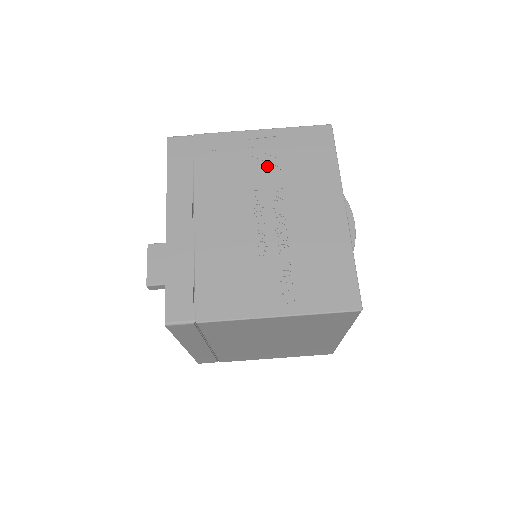
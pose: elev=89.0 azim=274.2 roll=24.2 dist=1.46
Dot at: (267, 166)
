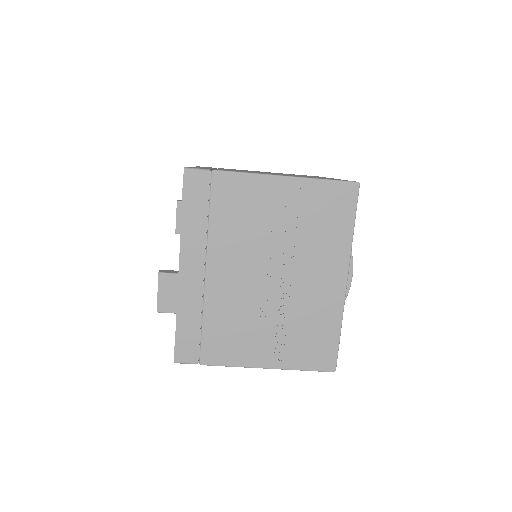
Dot at: (284, 223)
